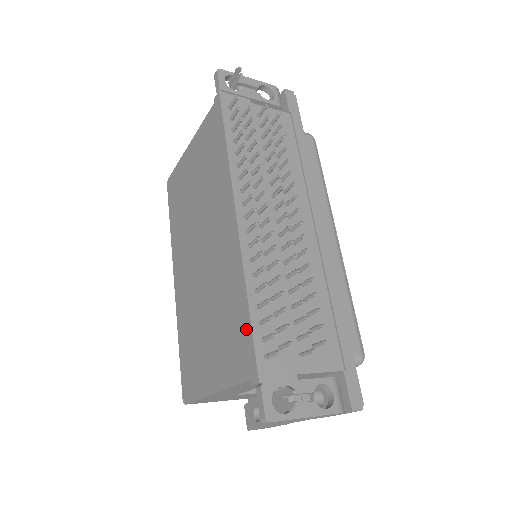
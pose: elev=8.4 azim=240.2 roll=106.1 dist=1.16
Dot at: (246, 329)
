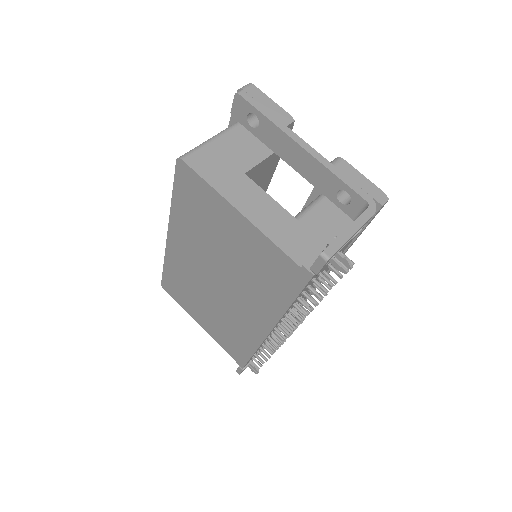
Dot at: (245, 355)
